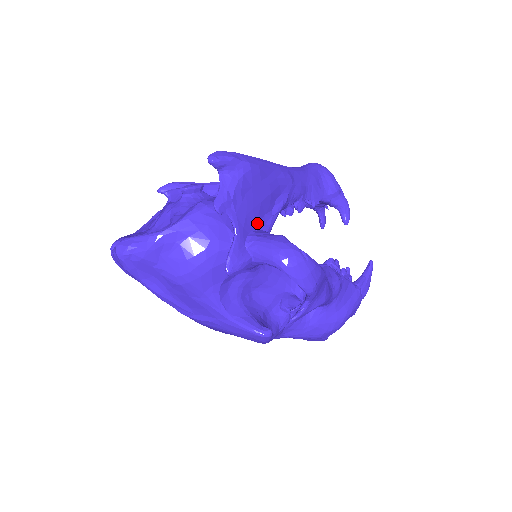
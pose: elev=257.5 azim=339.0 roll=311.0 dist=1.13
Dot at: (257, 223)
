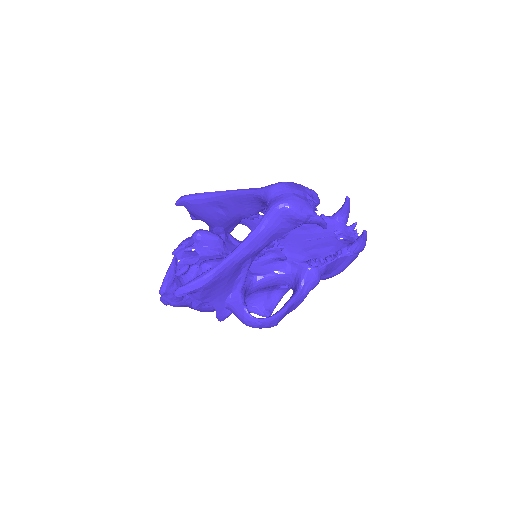
Dot at: (230, 290)
